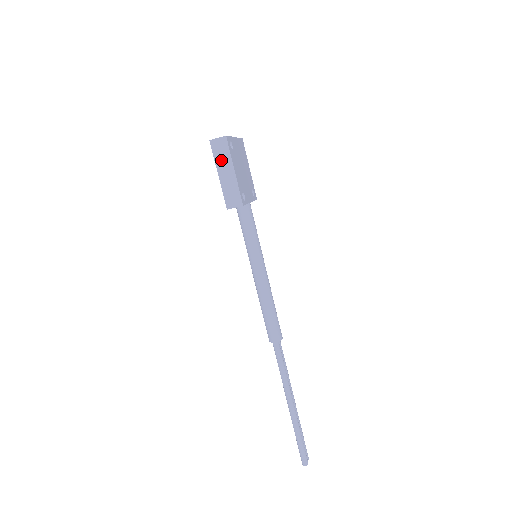
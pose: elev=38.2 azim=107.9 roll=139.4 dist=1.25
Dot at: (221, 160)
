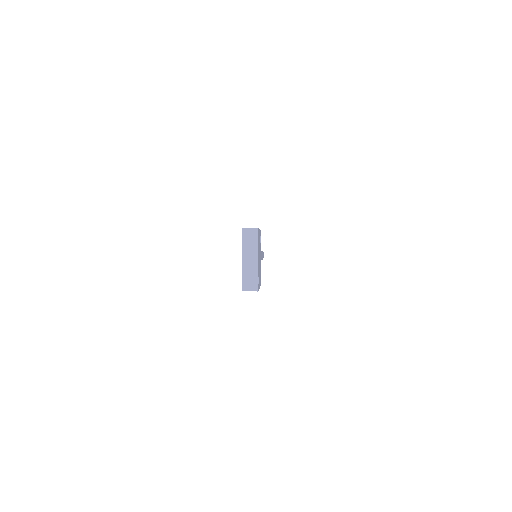
Dot at: occluded
